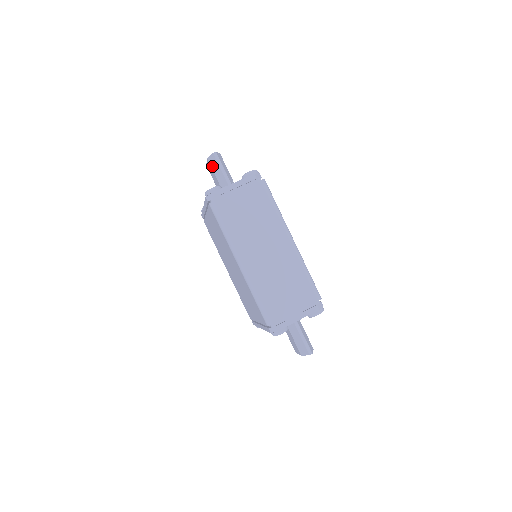
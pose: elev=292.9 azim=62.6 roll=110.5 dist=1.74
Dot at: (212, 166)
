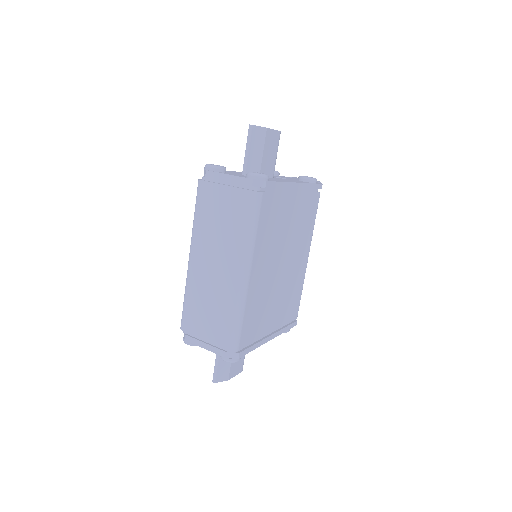
Dot at: occluded
